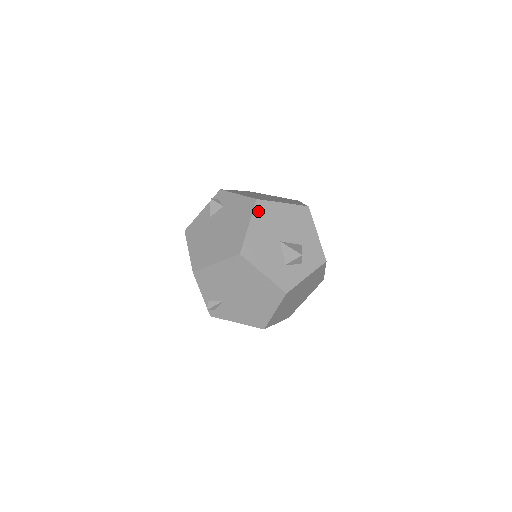
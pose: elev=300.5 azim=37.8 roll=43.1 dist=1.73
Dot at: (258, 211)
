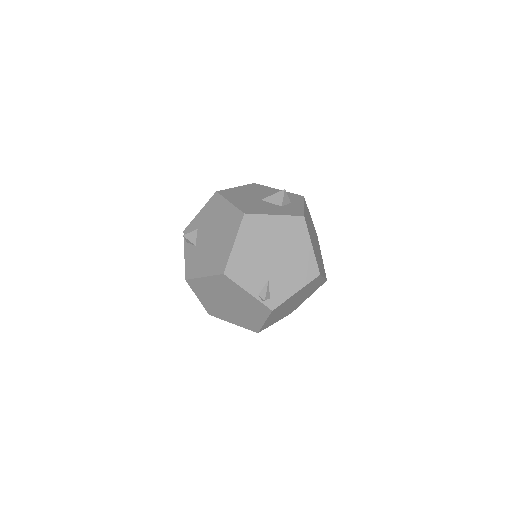
Dot at: (225, 195)
